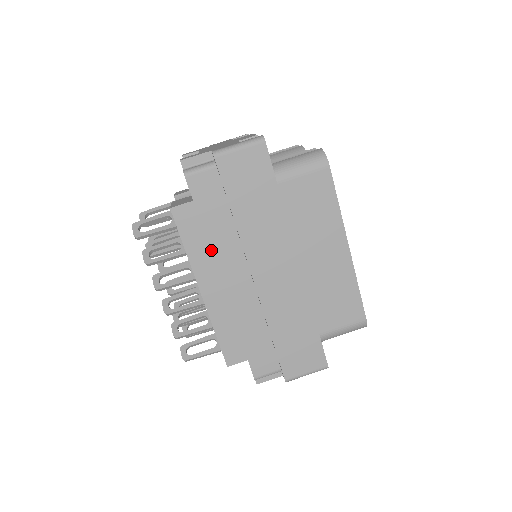
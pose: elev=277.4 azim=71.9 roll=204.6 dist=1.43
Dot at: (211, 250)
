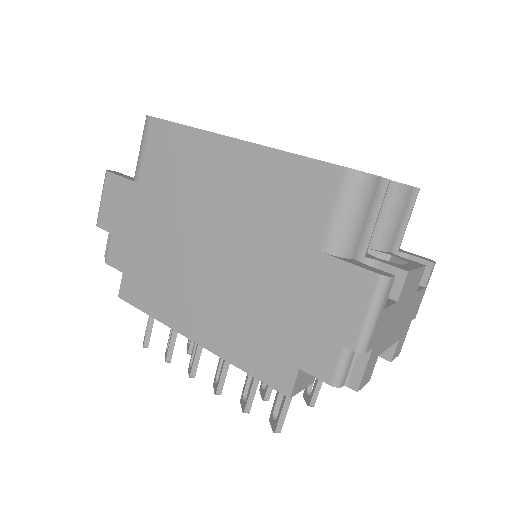
Dot at: (165, 294)
